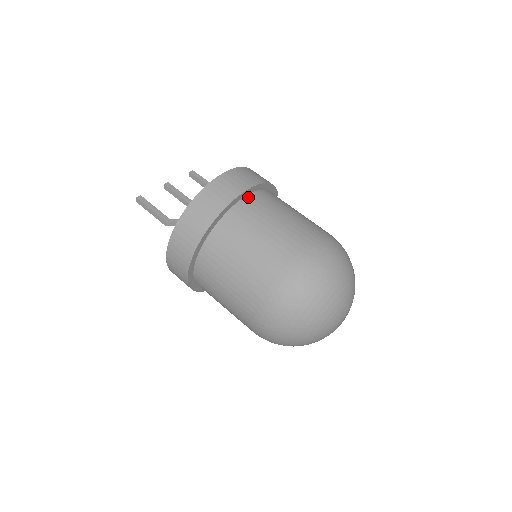
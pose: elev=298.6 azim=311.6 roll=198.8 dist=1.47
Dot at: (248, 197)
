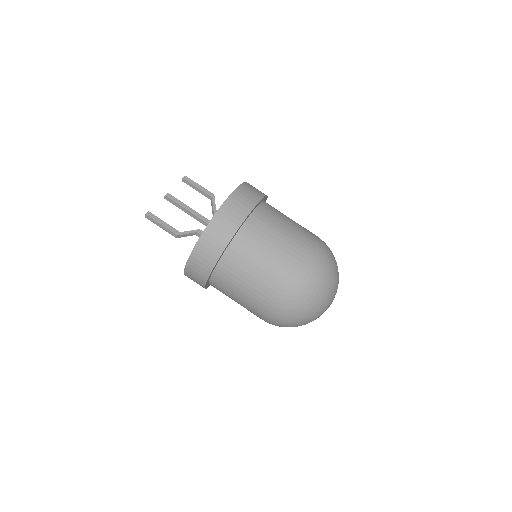
Dot at: (252, 216)
